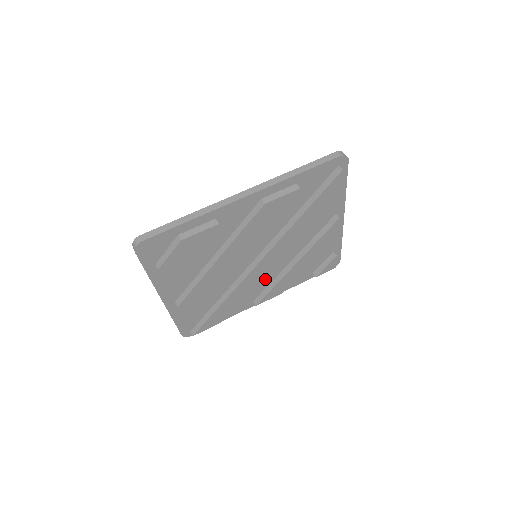
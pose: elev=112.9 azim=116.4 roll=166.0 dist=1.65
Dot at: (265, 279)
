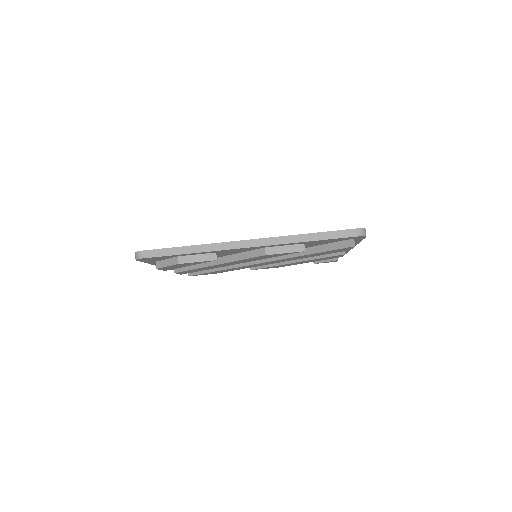
Dot at: occluded
